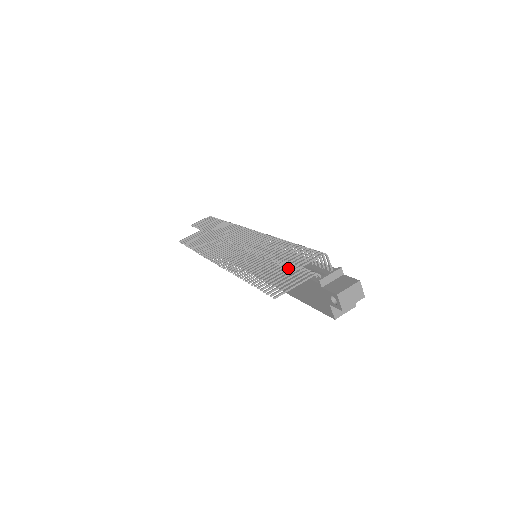
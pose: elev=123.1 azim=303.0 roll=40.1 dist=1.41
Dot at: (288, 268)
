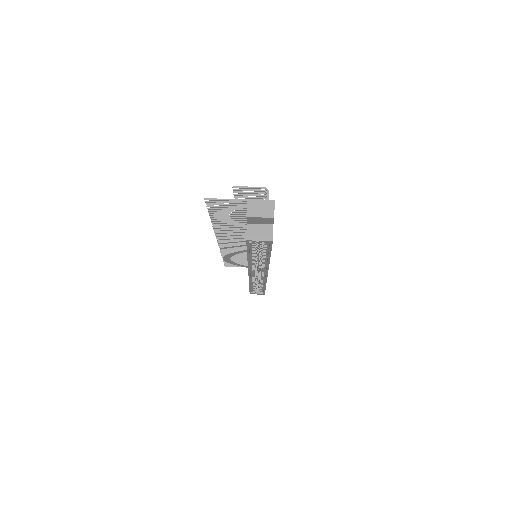
Dot at: (245, 214)
